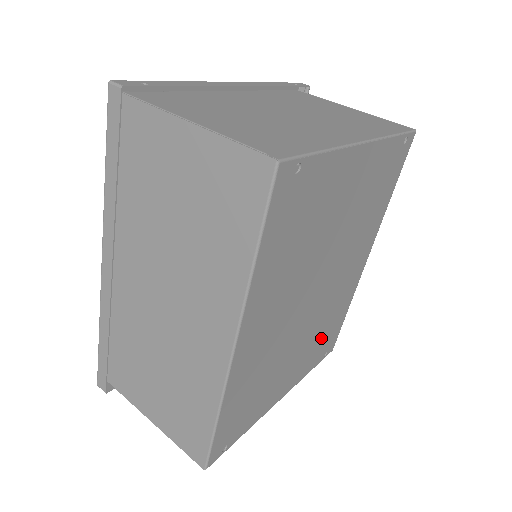
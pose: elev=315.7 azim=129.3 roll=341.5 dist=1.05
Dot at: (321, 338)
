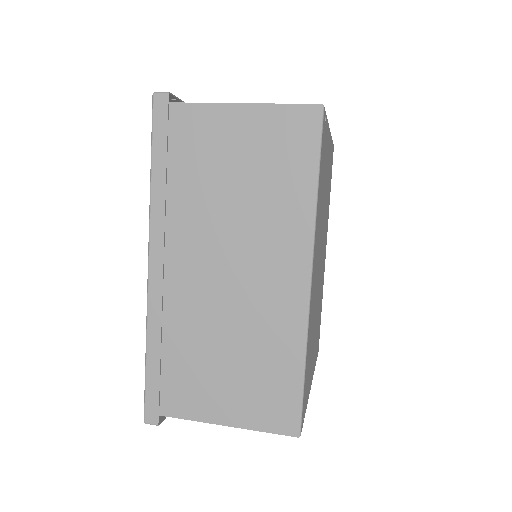
Dot at: (318, 326)
